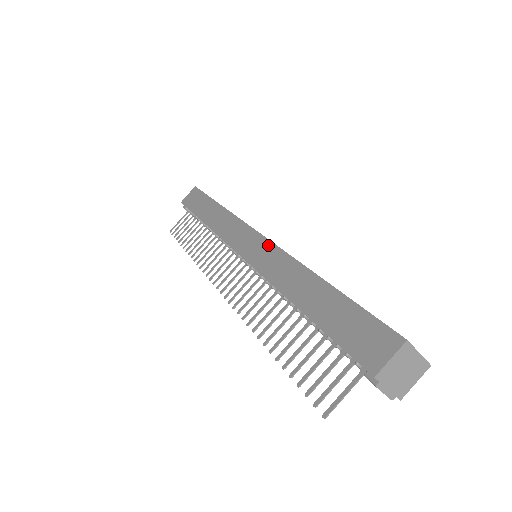
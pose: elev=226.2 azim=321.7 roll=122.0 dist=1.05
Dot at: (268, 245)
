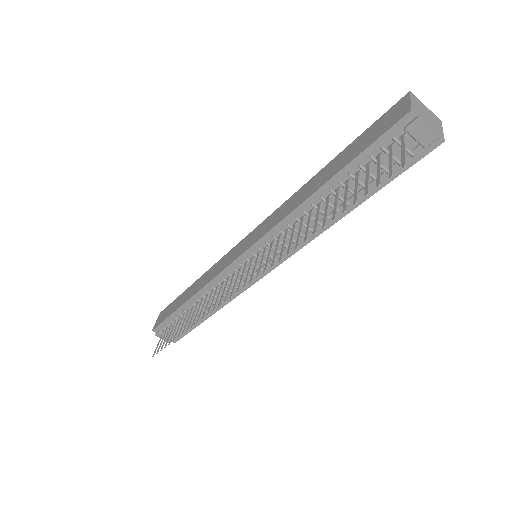
Dot at: (263, 223)
